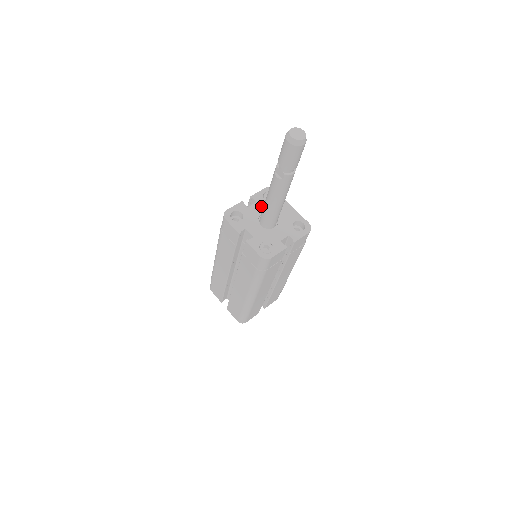
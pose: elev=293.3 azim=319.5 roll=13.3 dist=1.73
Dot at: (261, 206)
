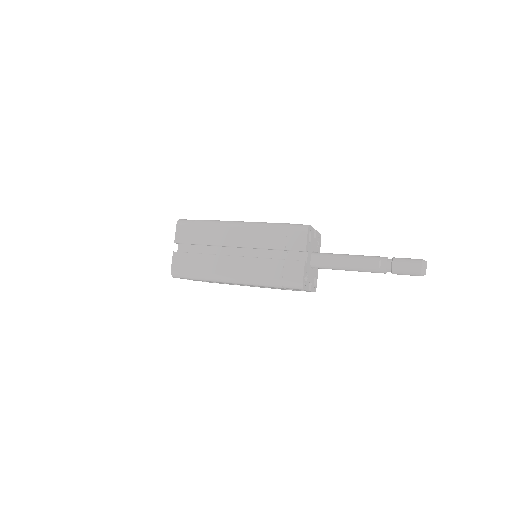
Dot at: (316, 244)
